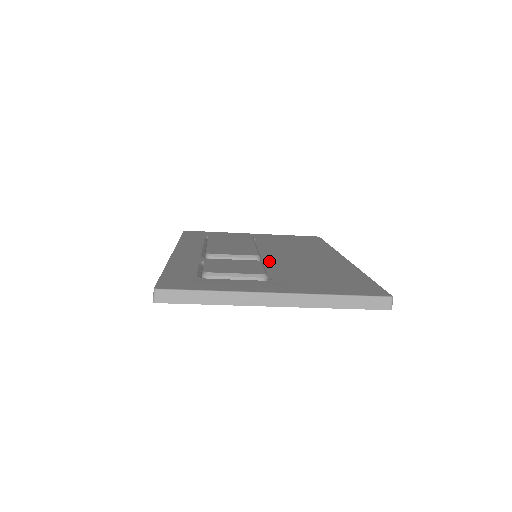
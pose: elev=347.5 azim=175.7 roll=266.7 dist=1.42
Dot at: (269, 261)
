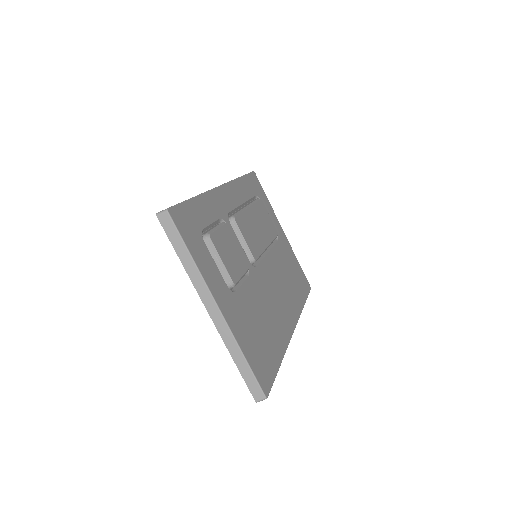
Dot at: (255, 272)
